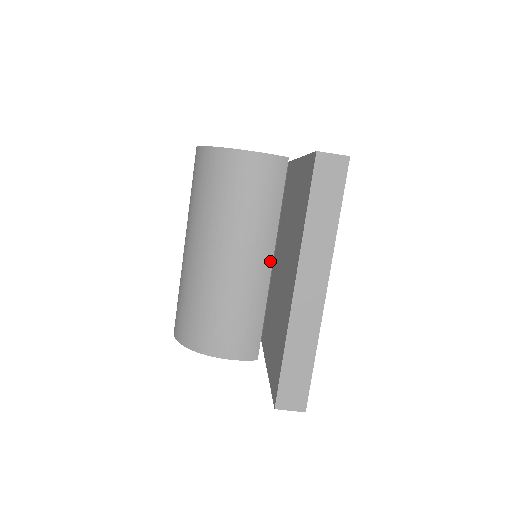
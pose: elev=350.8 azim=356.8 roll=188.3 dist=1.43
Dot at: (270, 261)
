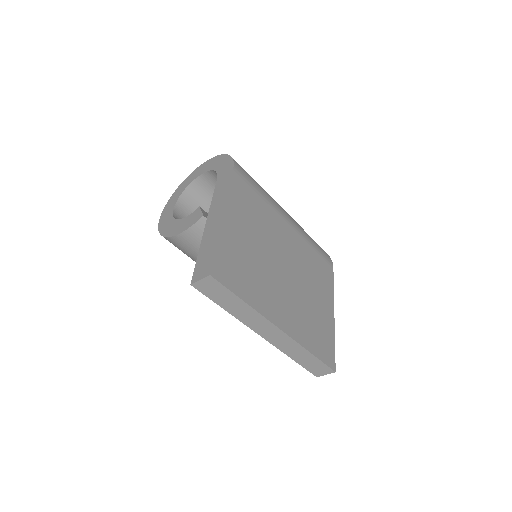
Dot at: occluded
